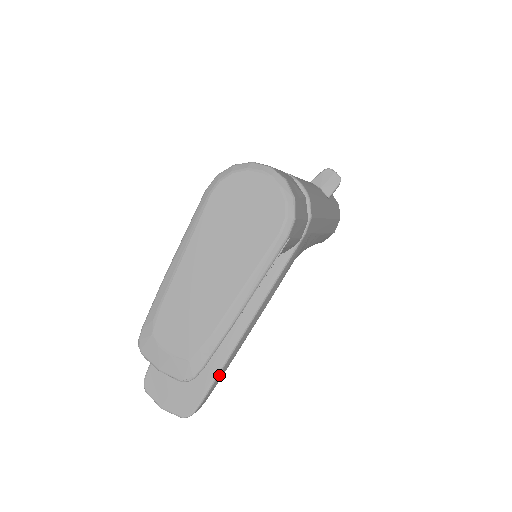
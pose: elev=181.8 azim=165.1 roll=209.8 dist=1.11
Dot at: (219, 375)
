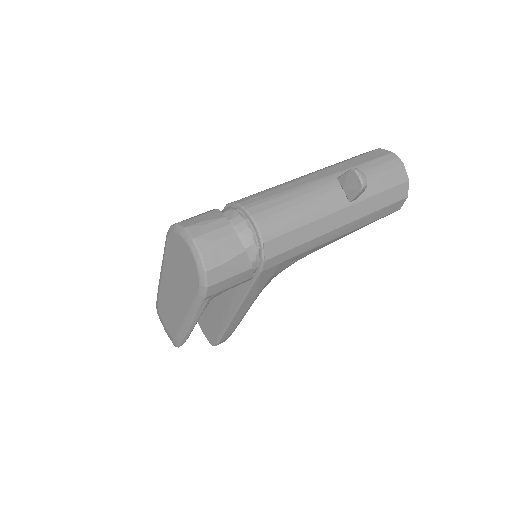
Dot at: (225, 333)
